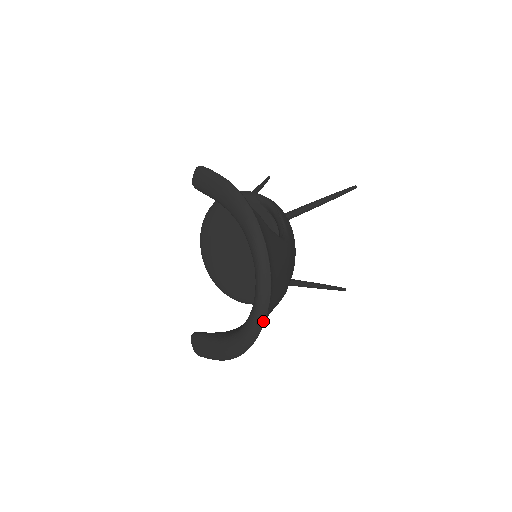
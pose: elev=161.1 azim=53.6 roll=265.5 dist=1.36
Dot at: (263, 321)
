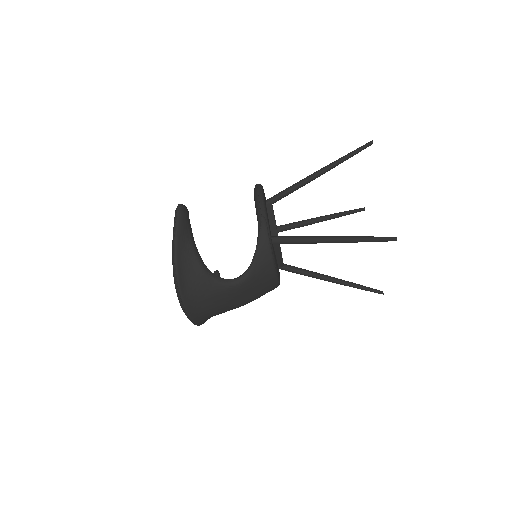
Dot at: occluded
